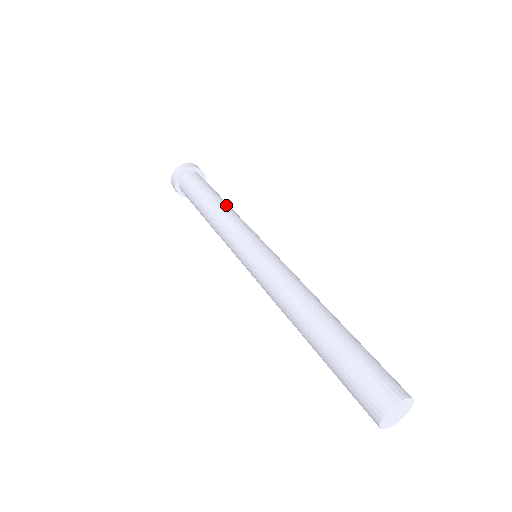
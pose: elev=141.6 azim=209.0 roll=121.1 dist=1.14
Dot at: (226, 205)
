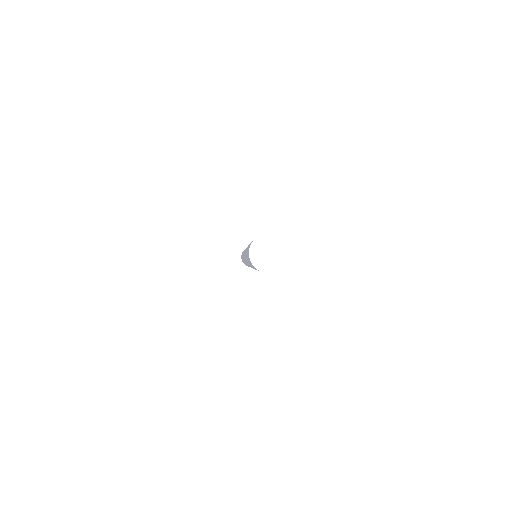
Dot at: occluded
